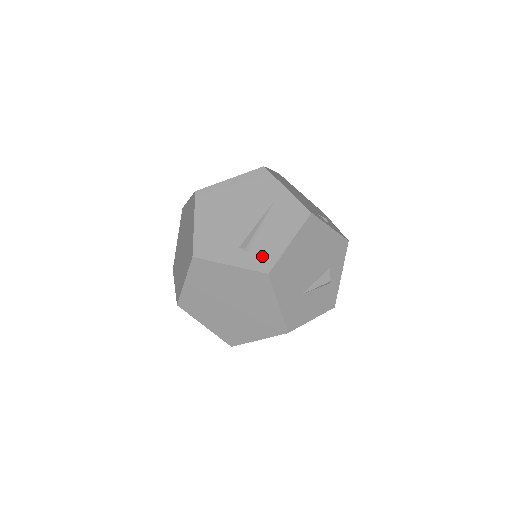
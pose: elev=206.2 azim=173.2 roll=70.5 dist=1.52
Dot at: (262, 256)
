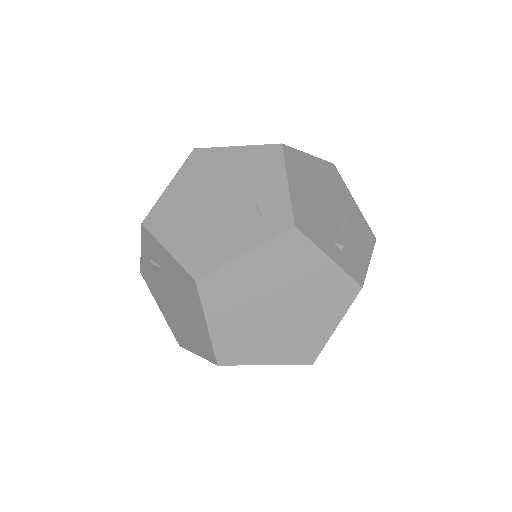
Dot at: (354, 263)
